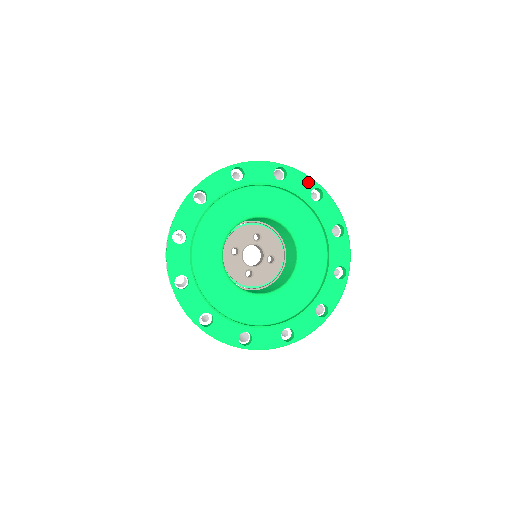
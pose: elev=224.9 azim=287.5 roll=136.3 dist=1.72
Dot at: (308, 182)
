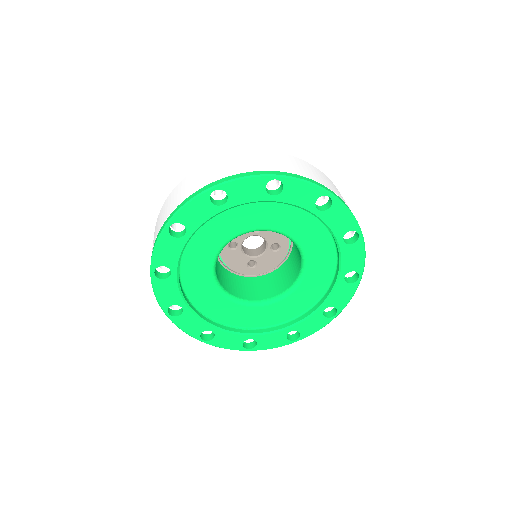
Dot at: (312, 191)
